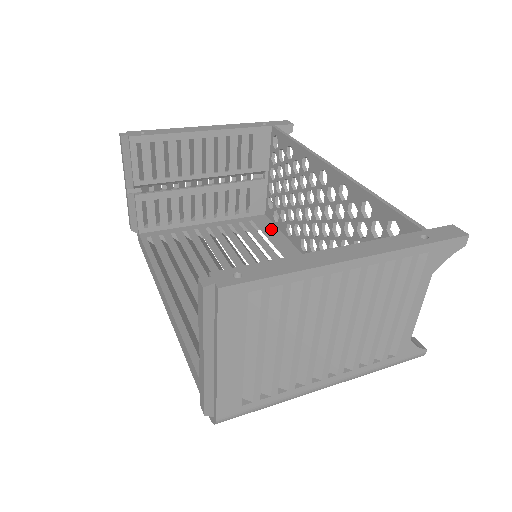
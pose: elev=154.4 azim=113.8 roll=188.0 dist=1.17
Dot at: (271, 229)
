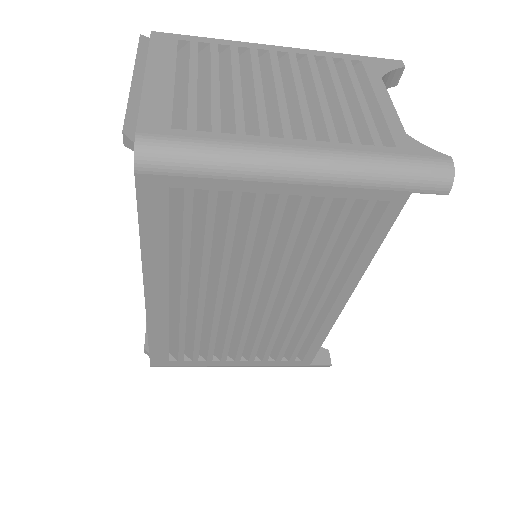
Dot at: occluded
